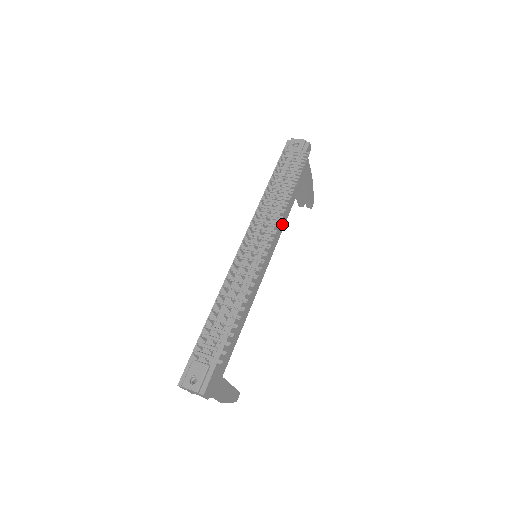
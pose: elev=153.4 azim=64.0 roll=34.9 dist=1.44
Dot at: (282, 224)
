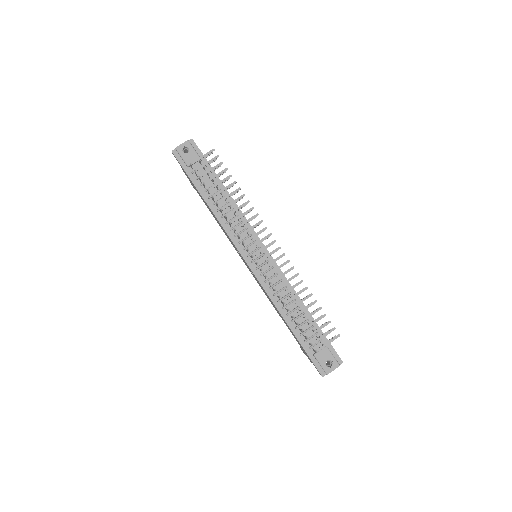
Dot at: occluded
